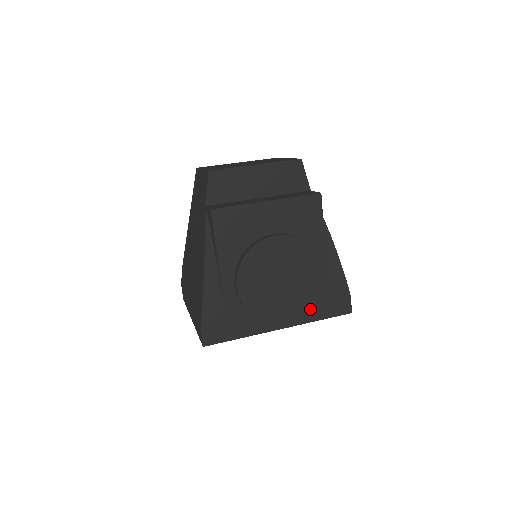
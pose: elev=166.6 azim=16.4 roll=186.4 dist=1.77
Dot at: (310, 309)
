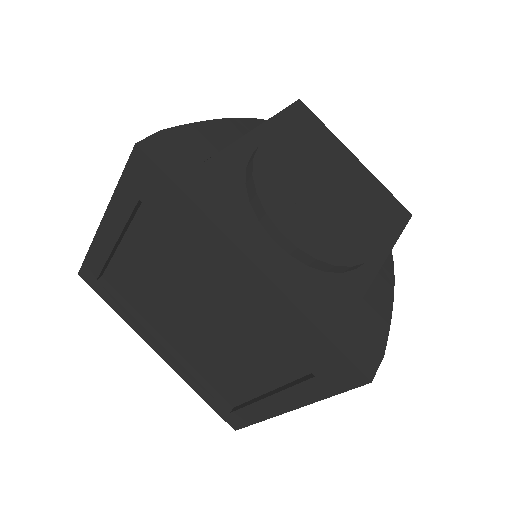
Dot at: (317, 296)
